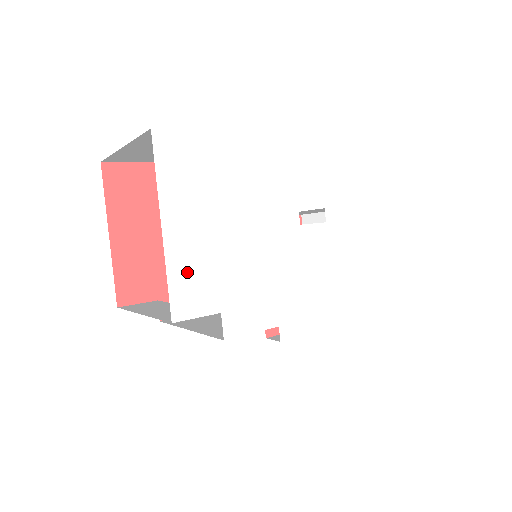
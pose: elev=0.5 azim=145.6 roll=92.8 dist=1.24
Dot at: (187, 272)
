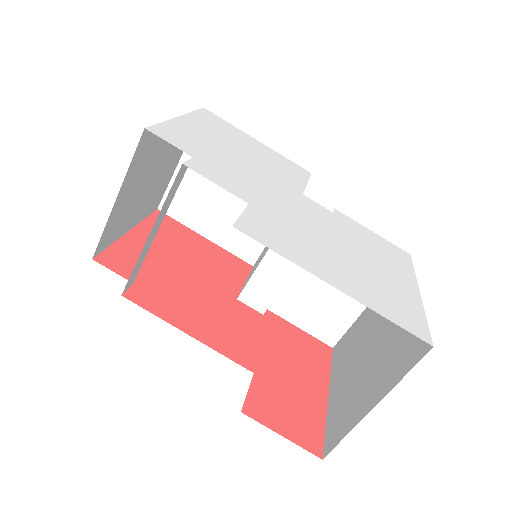
Dot at: (181, 132)
